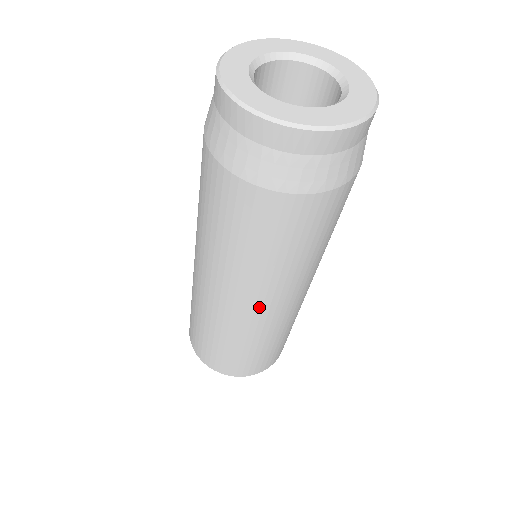
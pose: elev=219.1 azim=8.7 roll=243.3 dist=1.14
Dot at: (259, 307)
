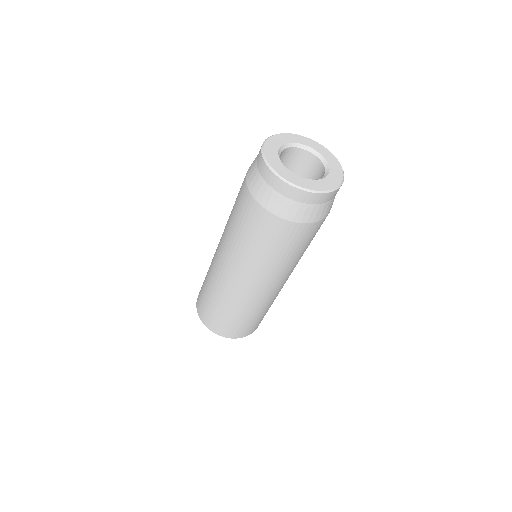
Dot at: (227, 270)
